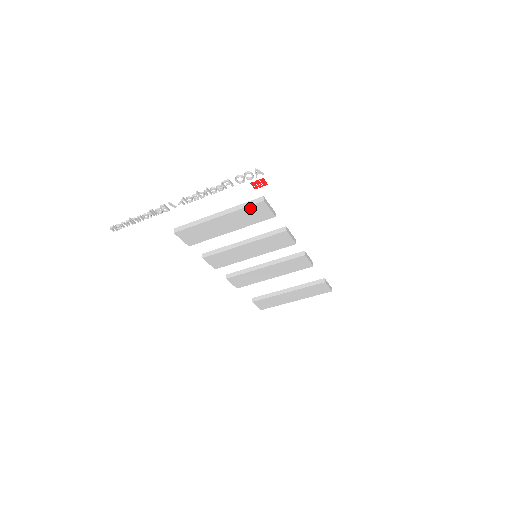
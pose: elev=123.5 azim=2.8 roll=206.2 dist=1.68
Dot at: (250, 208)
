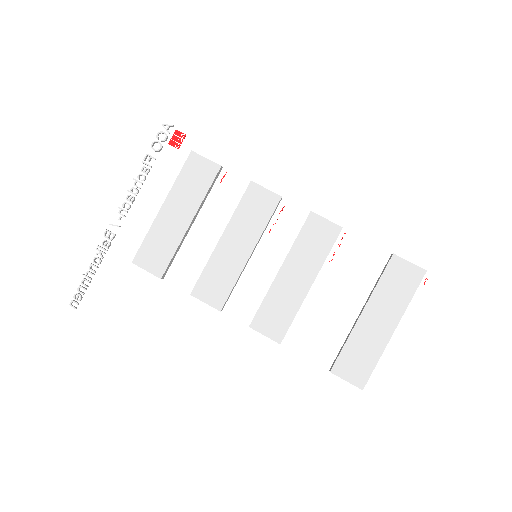
Dot at: (186, 170)
